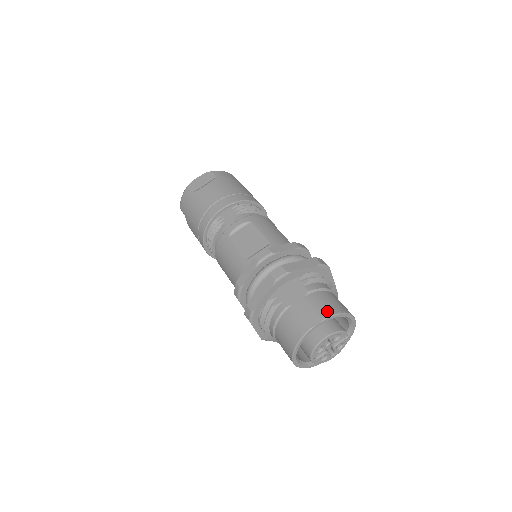
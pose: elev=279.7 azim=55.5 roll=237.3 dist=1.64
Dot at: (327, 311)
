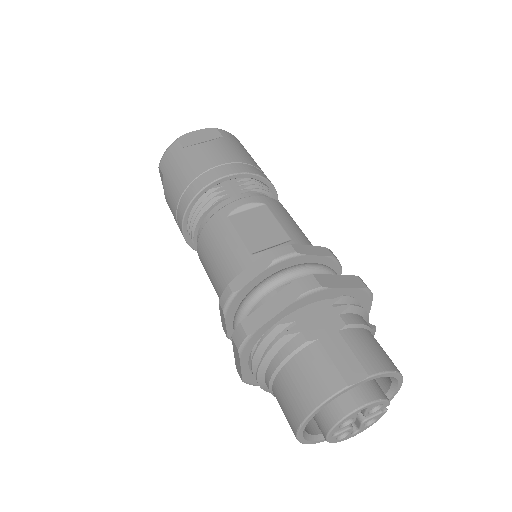
Dot at: (375, 363)
